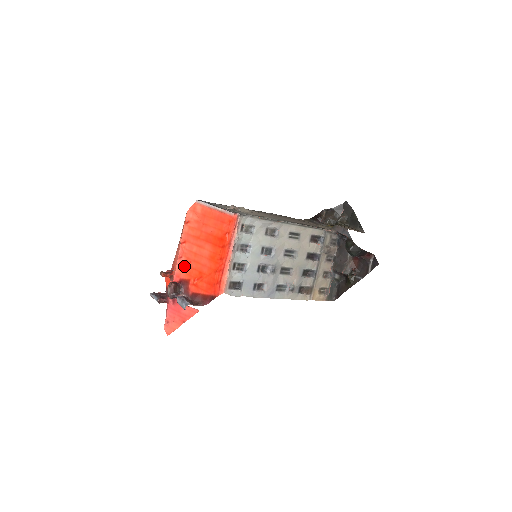
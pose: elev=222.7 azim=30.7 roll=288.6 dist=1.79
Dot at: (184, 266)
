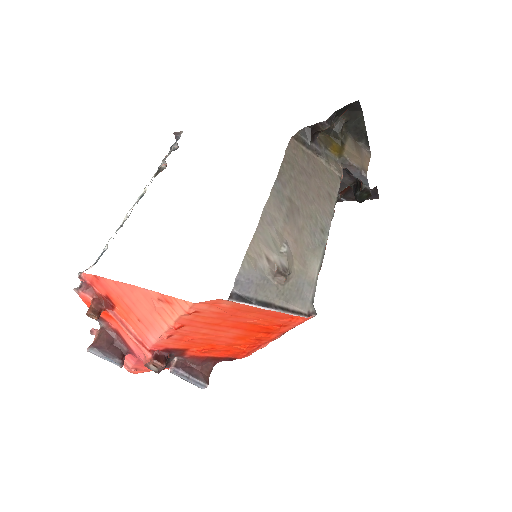
Dot at: (177, 341)
